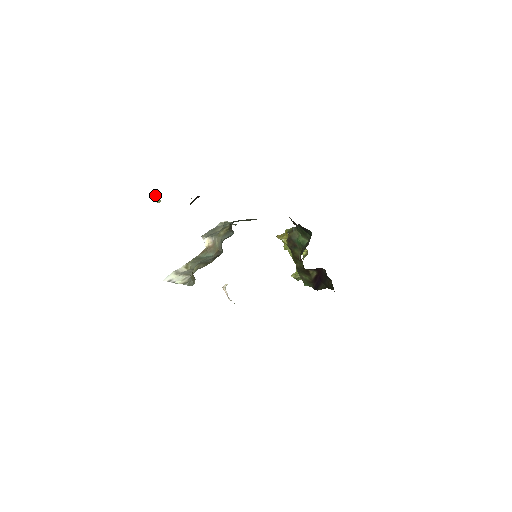
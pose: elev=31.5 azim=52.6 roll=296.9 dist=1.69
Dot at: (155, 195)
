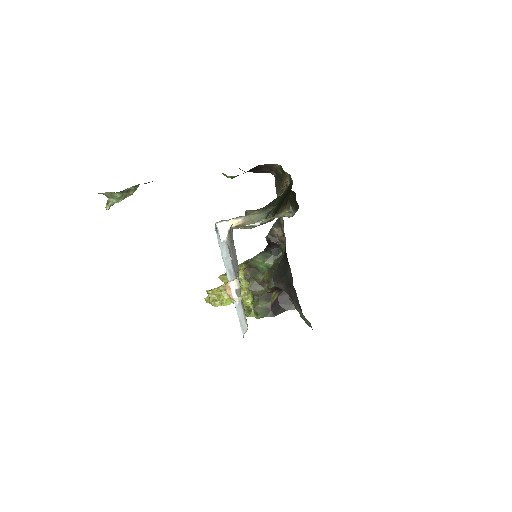
Dot at: (128, 190)
